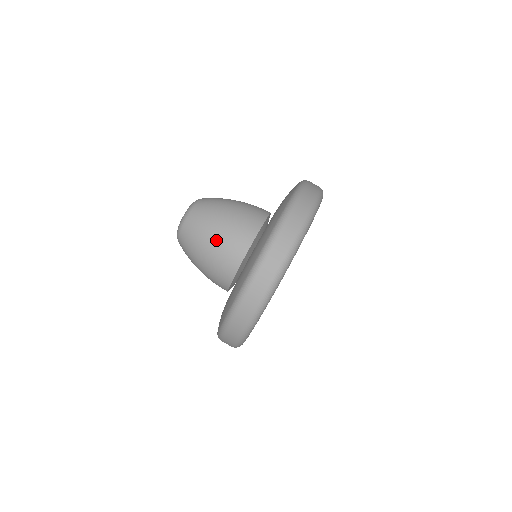
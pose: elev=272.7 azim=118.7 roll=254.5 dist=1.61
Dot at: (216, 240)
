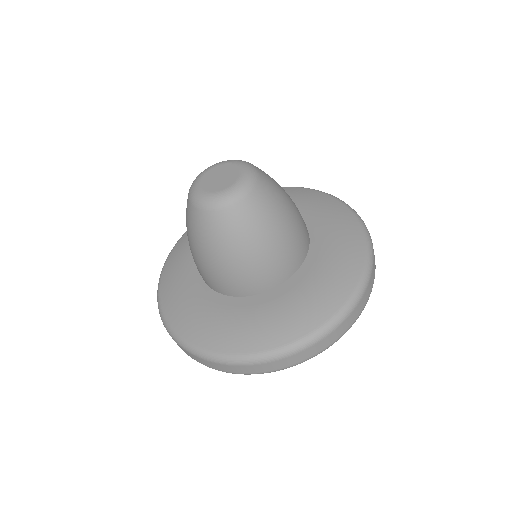
Dot at: (190, 249)
